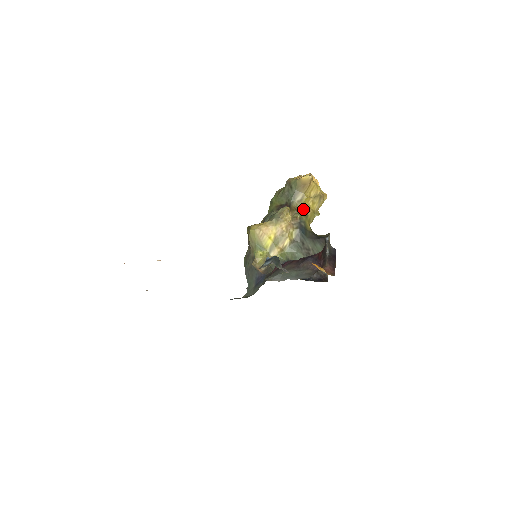
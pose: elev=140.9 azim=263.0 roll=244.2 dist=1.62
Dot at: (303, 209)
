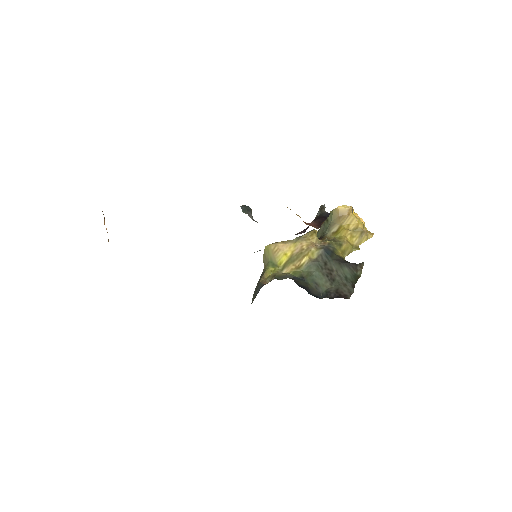
Dot at: (337, 240)
